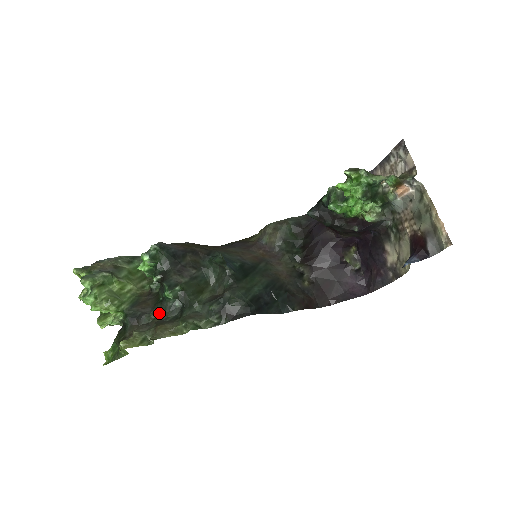
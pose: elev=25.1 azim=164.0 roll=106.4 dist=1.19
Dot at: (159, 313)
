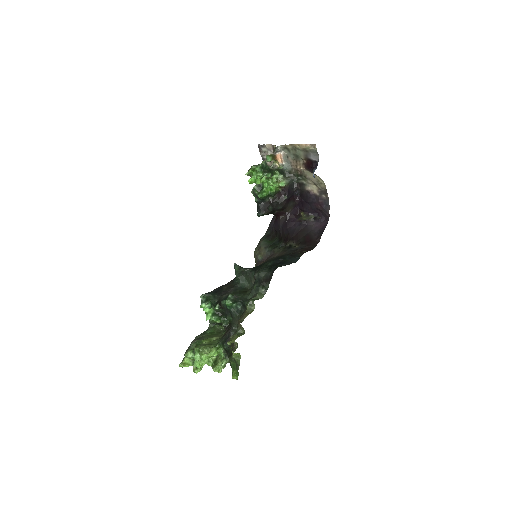
Dot at: (236, 322)
